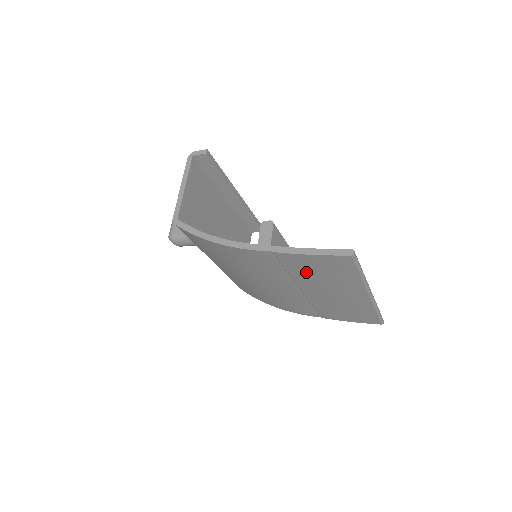
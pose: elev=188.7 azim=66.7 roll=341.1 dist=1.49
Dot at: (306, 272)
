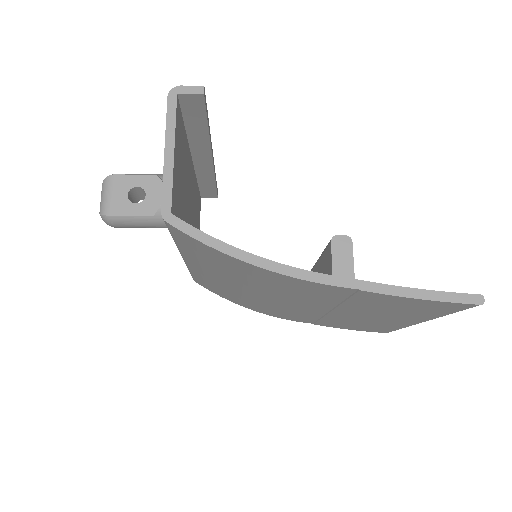
Dot at: (376, 306)
